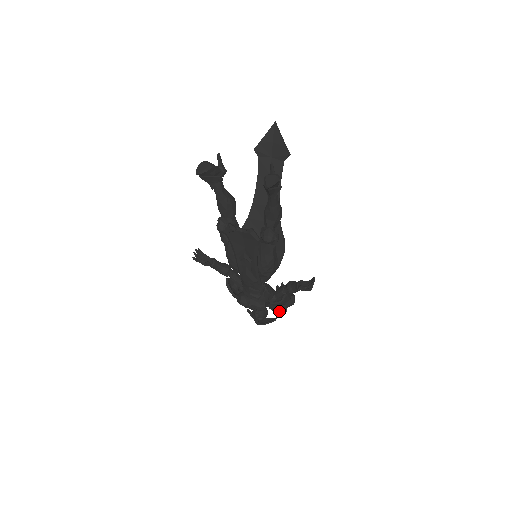
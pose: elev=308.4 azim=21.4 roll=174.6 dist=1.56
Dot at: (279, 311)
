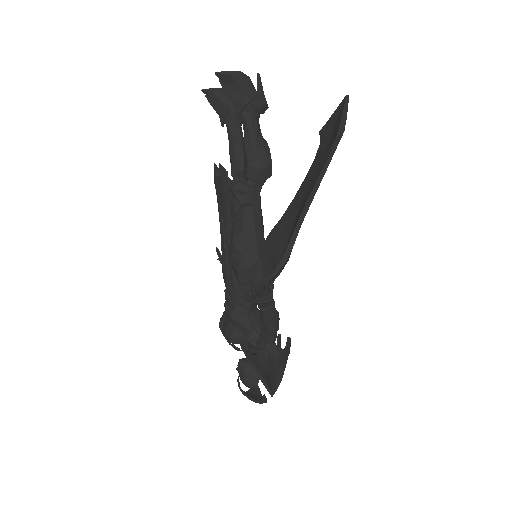
Dot at: (256, 367)
